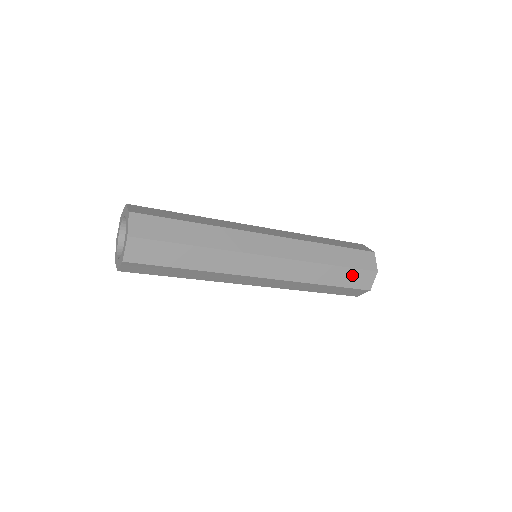
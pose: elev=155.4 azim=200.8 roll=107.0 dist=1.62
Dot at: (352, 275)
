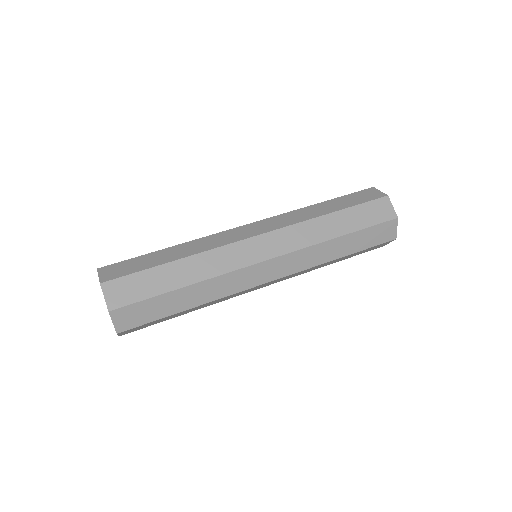
Dot at: (363, 212)
